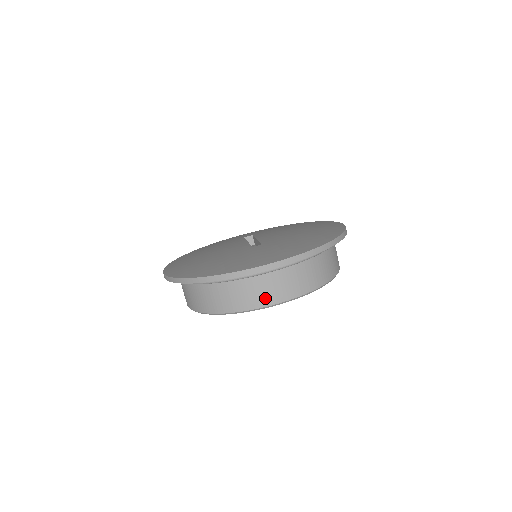
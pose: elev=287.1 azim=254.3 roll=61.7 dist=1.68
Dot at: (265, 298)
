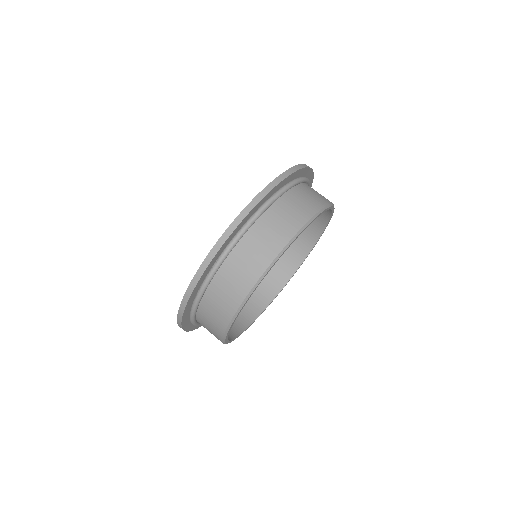
Dot at: (291, 224)
